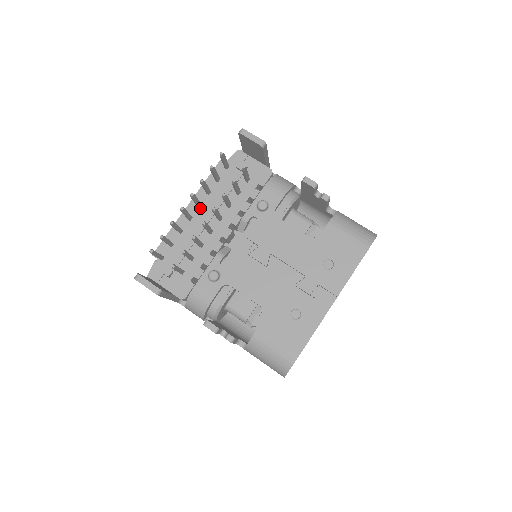
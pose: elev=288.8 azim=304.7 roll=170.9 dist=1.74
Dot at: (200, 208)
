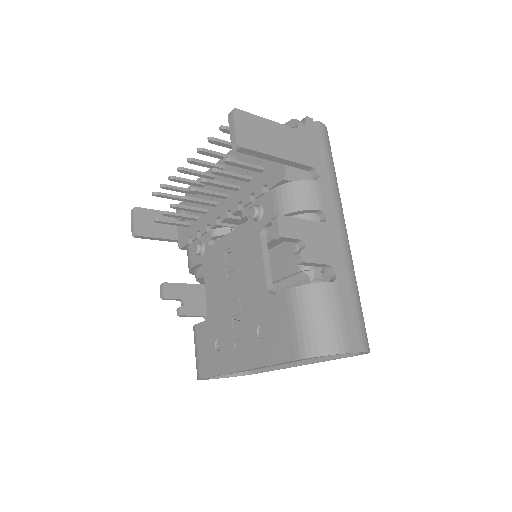
Dot at: occluded
